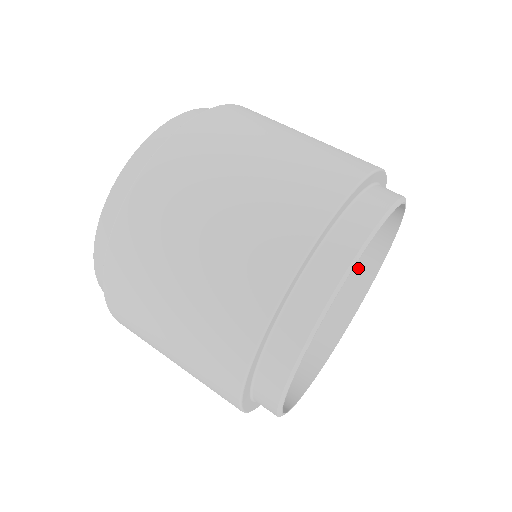
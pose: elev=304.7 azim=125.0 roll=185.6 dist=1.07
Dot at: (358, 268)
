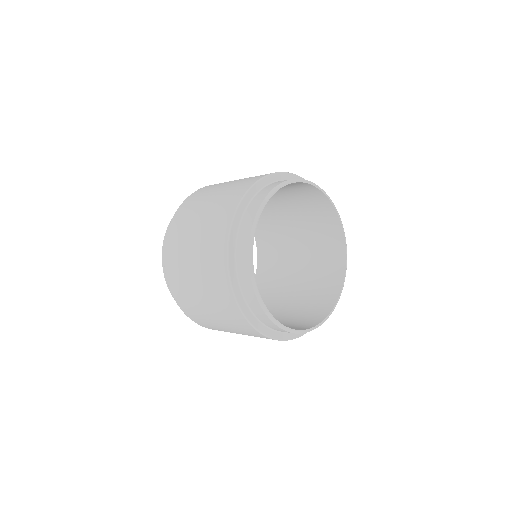
Dot at: (334, 243)
